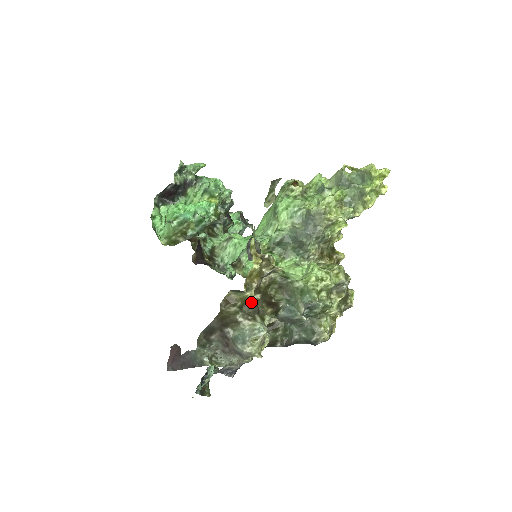
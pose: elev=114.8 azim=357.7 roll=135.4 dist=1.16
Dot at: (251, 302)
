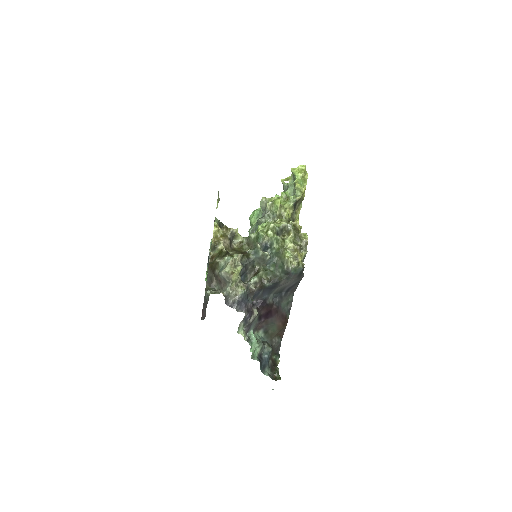
Dot at: (223, 251)
